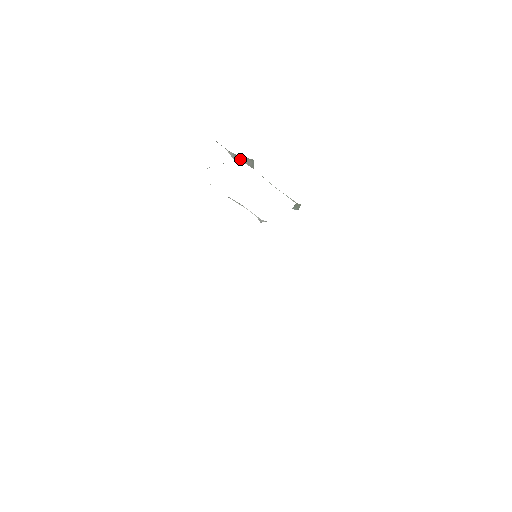
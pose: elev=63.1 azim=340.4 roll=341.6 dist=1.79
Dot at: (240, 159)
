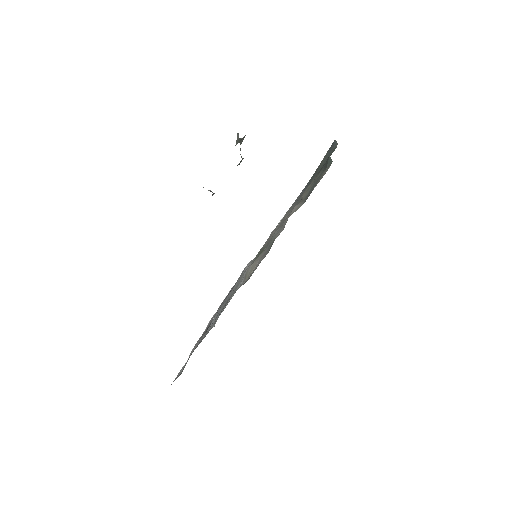
Dot at: (239, 141)
